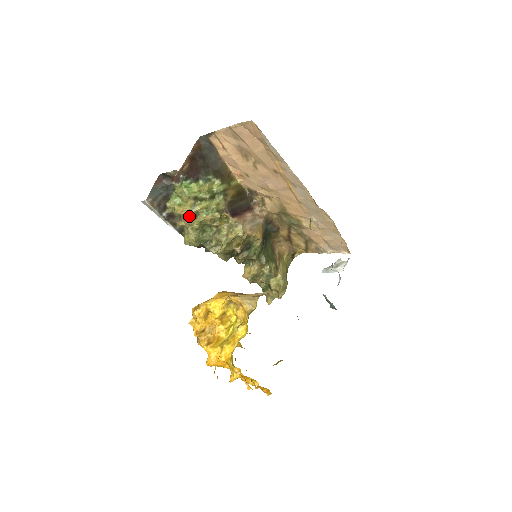
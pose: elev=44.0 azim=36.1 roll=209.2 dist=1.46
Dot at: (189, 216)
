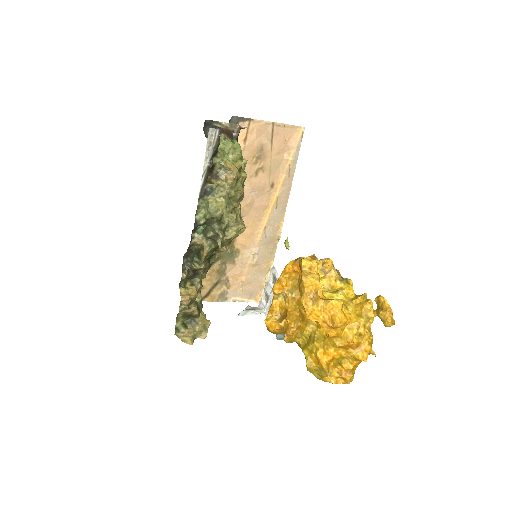
Dot at: (236, 177)
